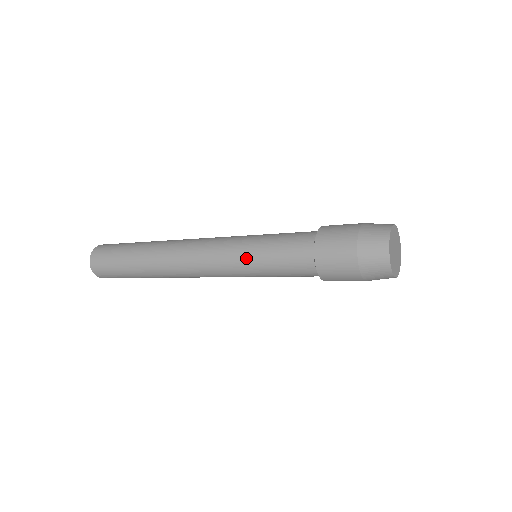
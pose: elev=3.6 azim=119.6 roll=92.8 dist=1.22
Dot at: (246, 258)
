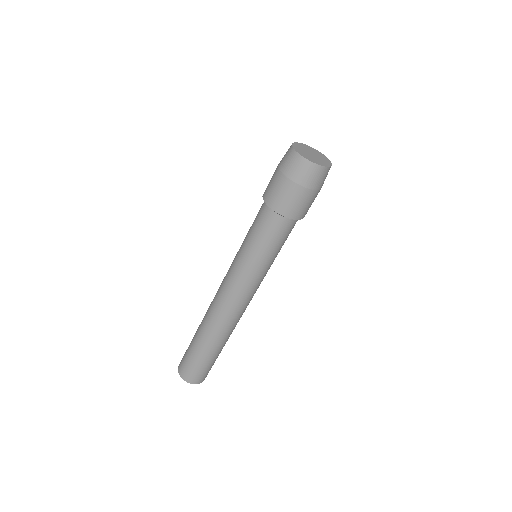
Dot at: occluded
